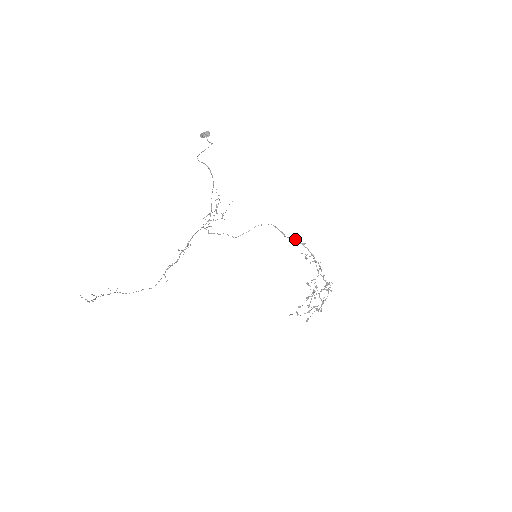
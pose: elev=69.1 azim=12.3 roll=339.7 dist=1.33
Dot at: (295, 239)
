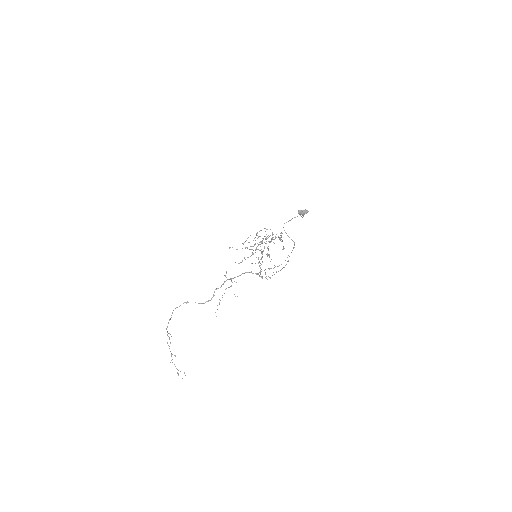
Dot at: occluded
